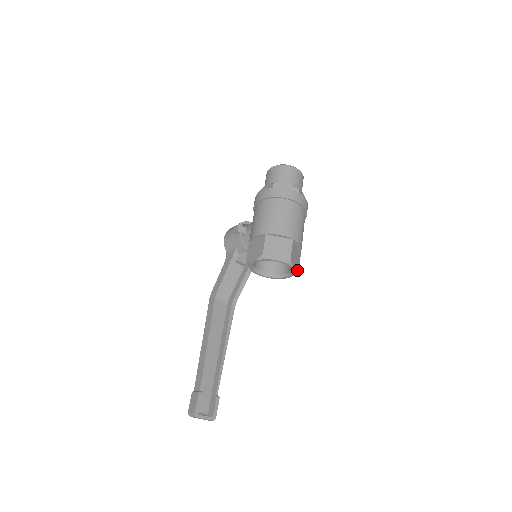
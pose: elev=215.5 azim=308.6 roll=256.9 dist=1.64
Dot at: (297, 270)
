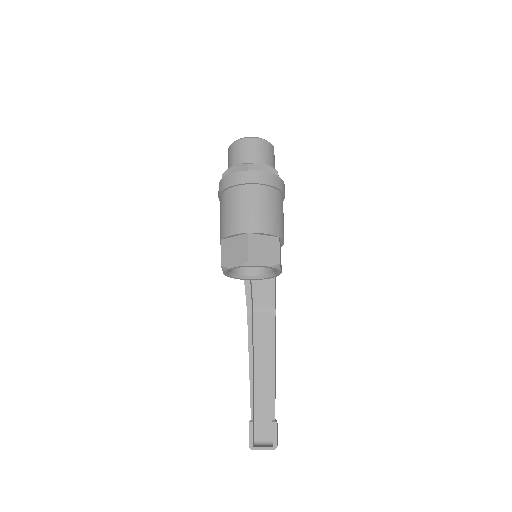
Dot at: (274, 264)
